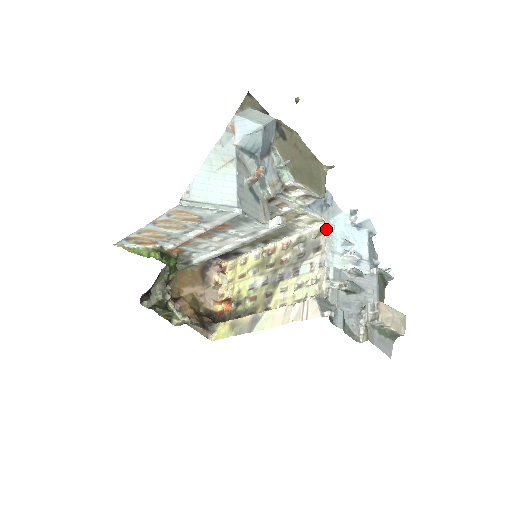
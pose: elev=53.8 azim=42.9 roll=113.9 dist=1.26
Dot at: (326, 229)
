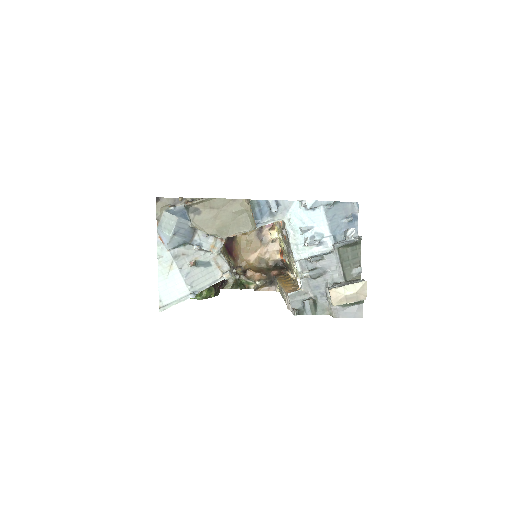
Dot at: occluded
